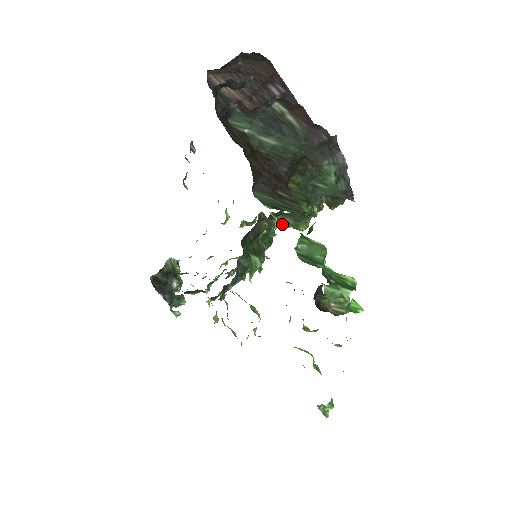
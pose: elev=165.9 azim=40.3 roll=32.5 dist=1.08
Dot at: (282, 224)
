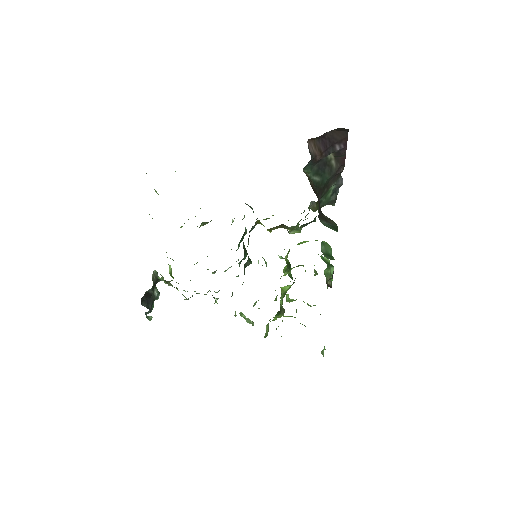
Dot at: (296, 232)
